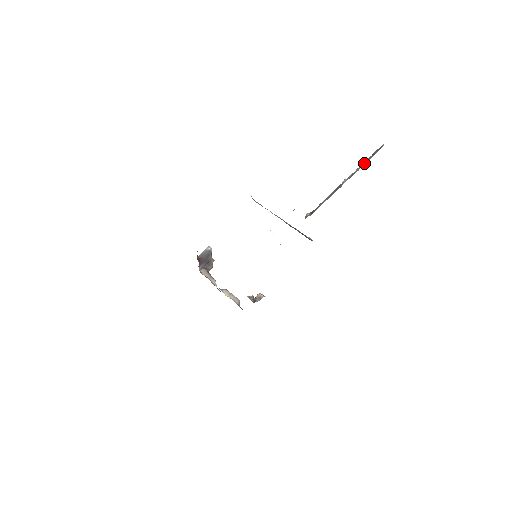
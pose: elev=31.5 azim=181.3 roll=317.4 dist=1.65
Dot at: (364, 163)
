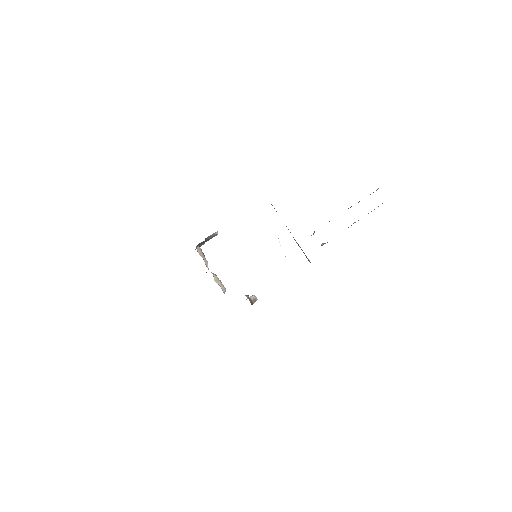
Dot at: occluded
